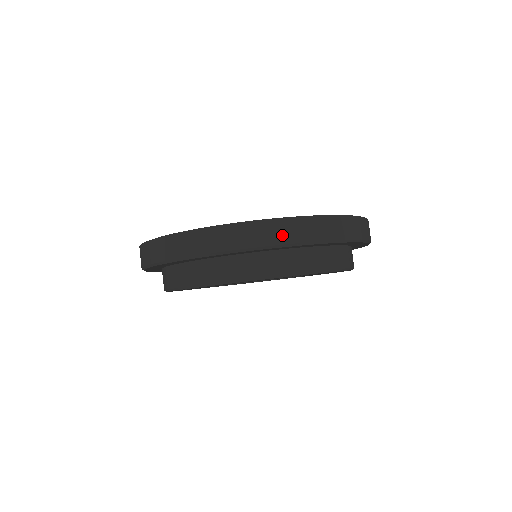
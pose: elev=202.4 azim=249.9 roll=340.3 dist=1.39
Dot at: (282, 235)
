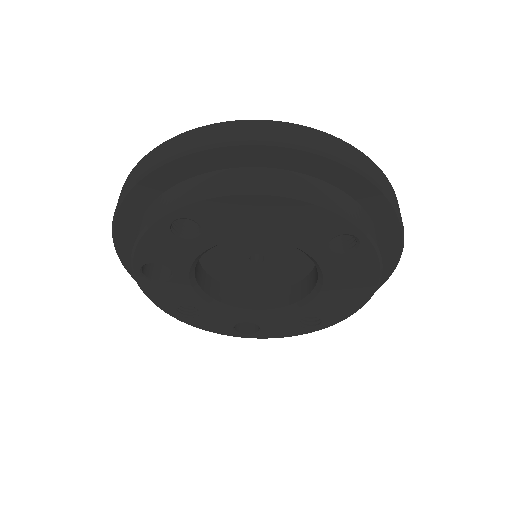
Dot at: (360, 162)
